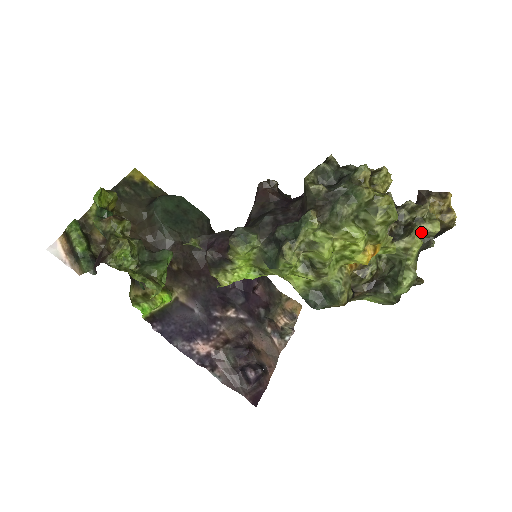
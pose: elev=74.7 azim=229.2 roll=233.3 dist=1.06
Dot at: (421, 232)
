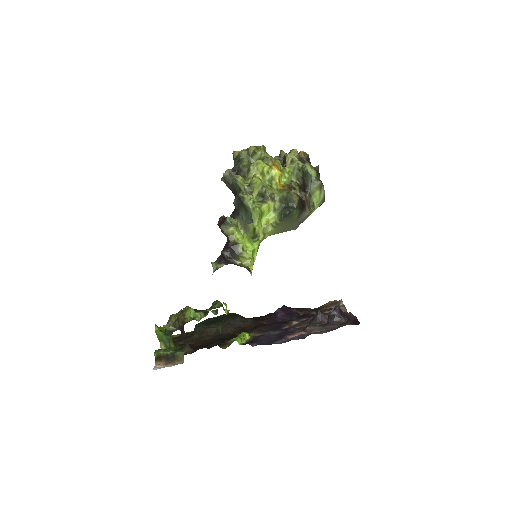
Dot at: occluded
